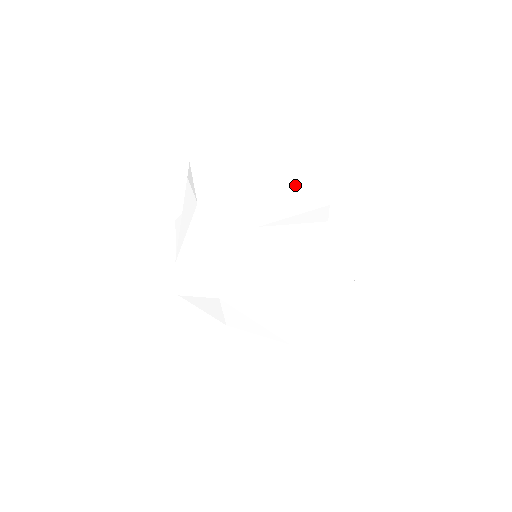
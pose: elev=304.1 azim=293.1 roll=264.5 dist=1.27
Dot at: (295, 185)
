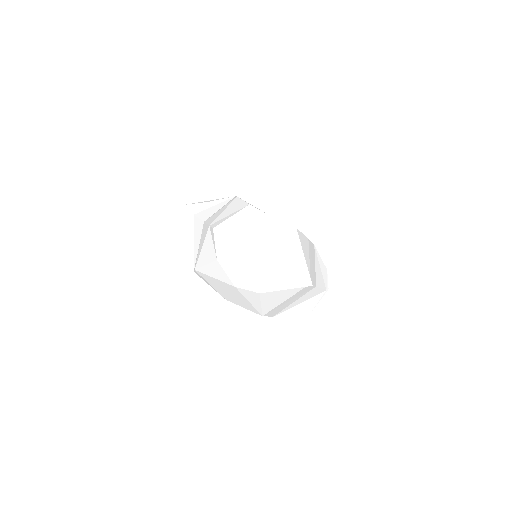
Dot at: (291, 262)
